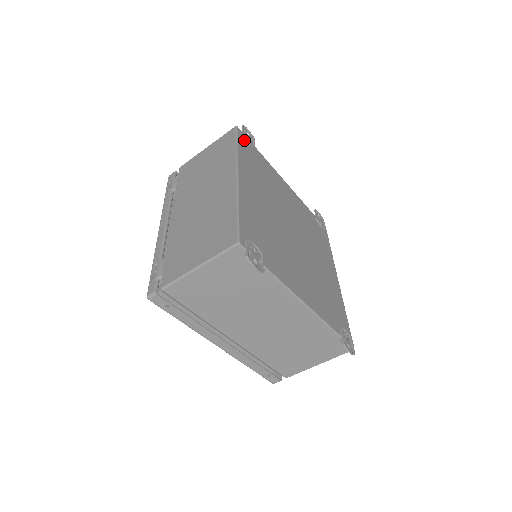
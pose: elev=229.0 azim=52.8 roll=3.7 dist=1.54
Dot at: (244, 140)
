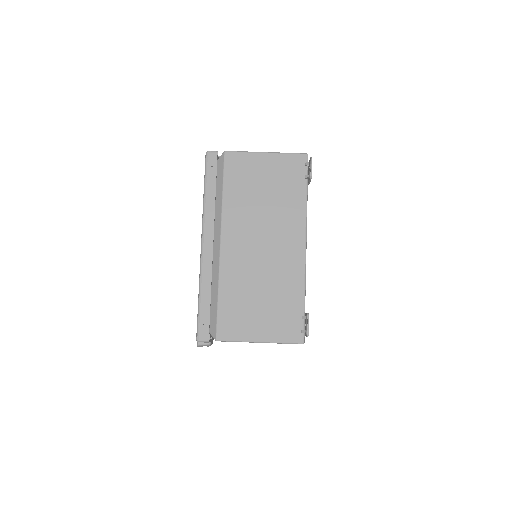
Dot at: occluded
